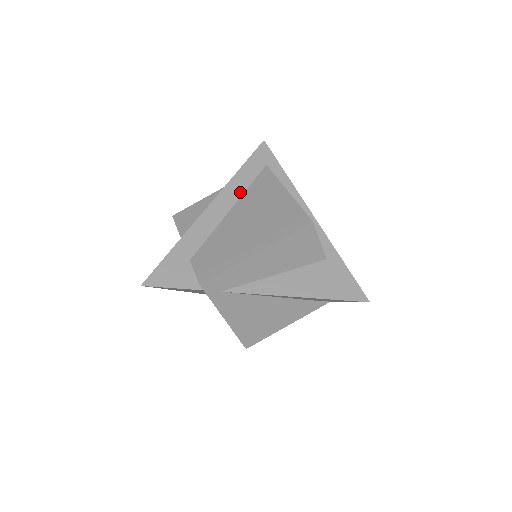
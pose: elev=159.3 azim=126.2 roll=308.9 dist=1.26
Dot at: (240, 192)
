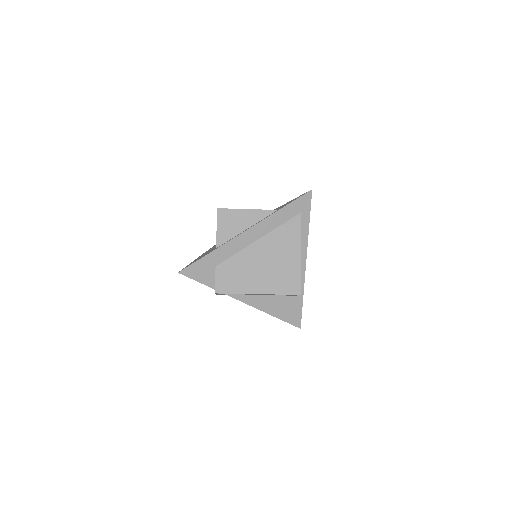
Dot at: (272, 228)
